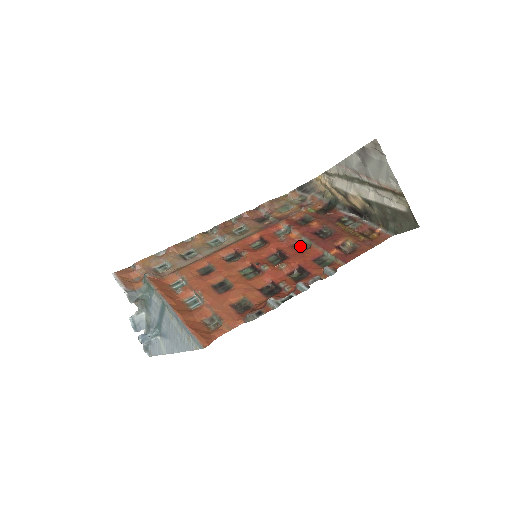
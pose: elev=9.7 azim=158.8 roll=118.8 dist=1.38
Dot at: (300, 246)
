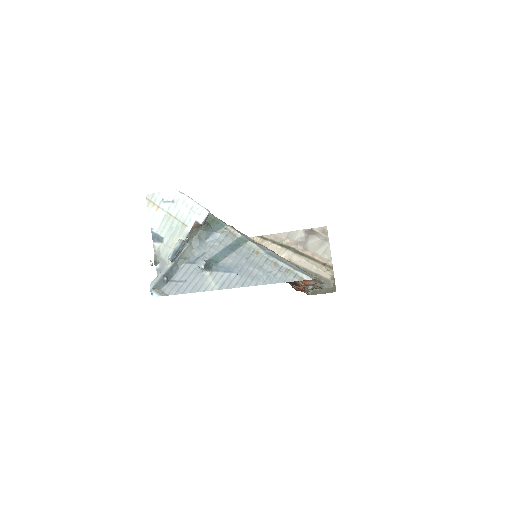
Dot at: occluded
